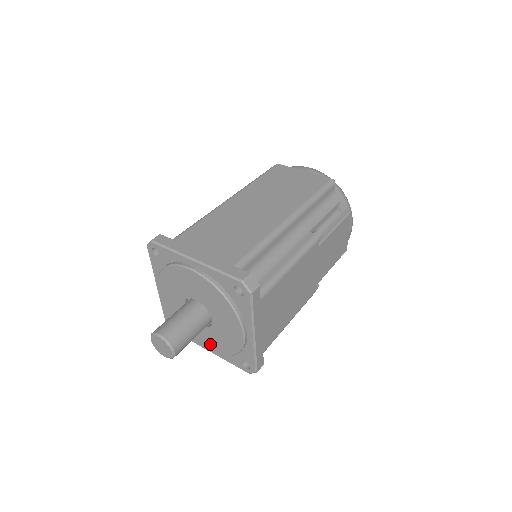
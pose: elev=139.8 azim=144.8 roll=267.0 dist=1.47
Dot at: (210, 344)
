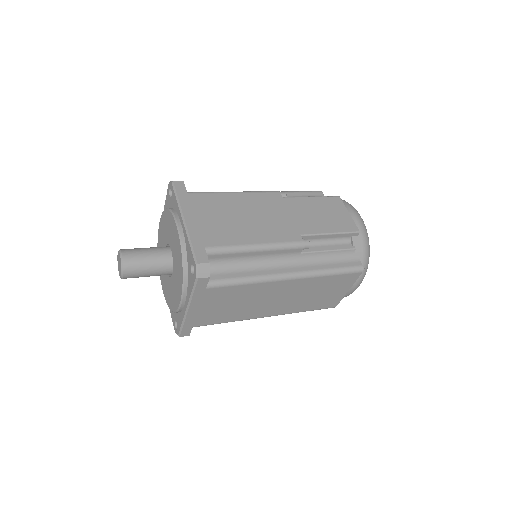
Dot at: (178, 287)
